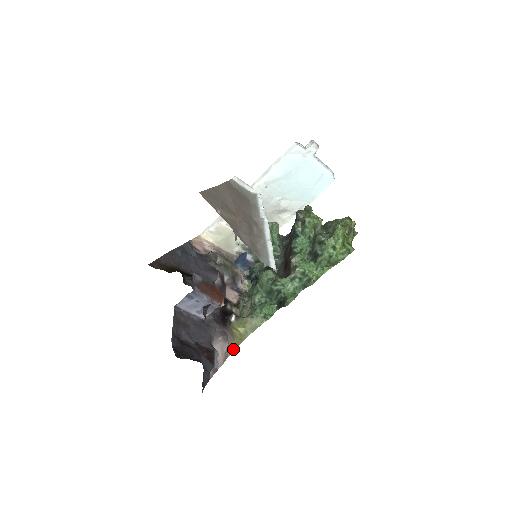
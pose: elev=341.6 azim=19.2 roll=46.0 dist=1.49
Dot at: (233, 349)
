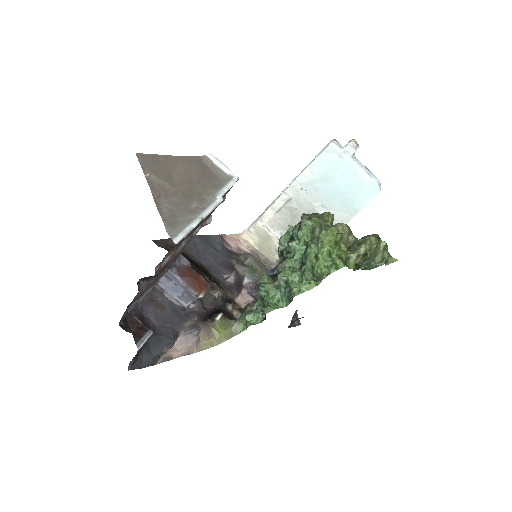
Dot at: (204, 348)
